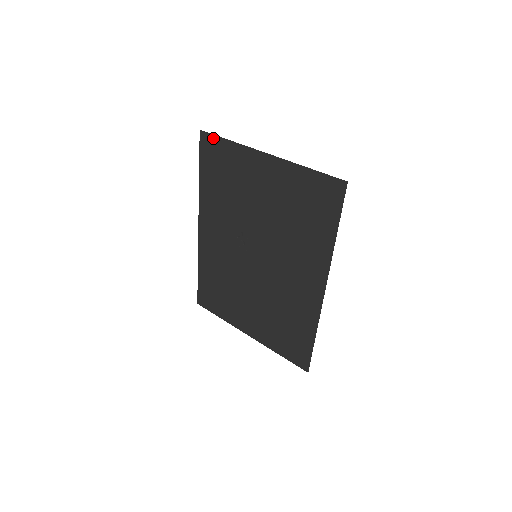
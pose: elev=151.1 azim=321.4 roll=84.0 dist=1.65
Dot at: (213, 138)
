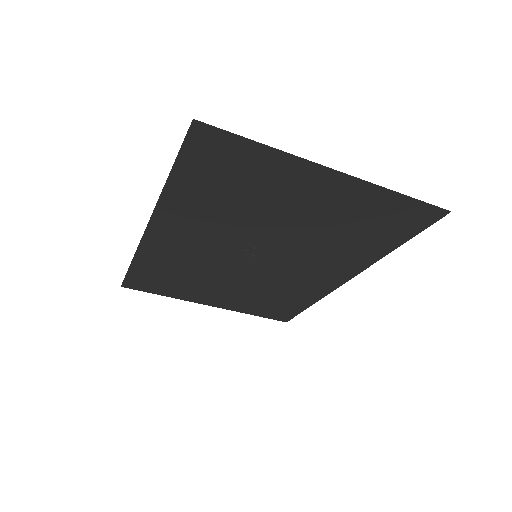
Dot at: (225, 136)
